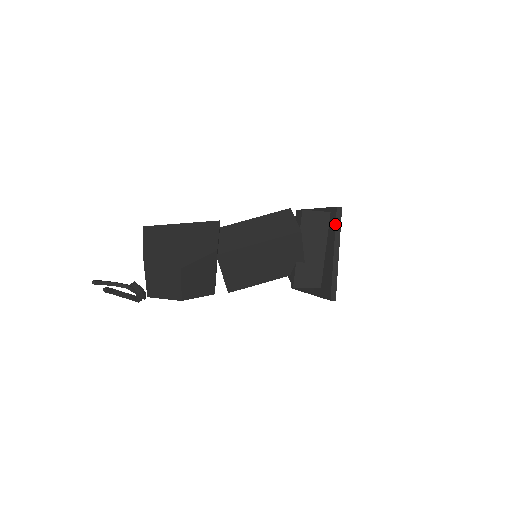
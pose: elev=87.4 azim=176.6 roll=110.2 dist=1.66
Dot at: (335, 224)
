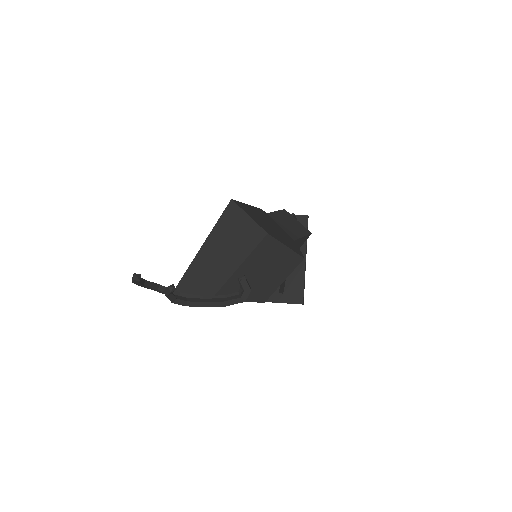
Dot at: occluded
